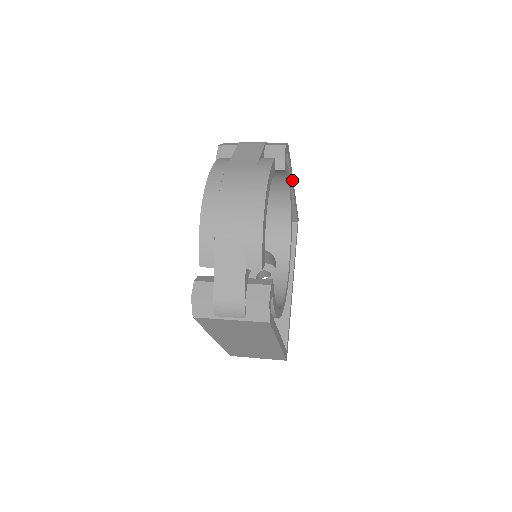
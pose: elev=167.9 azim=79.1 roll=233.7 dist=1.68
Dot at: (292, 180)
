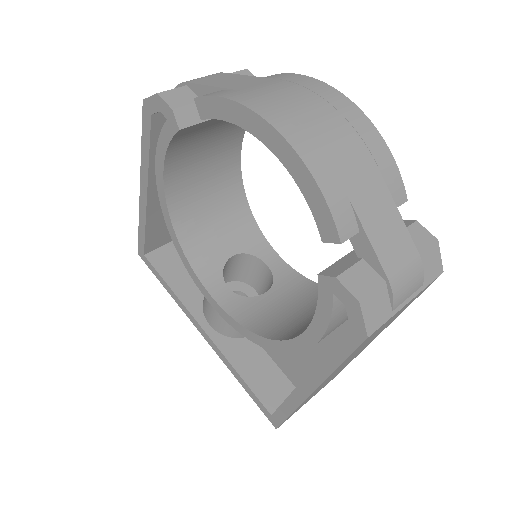
Dot at: occluded
